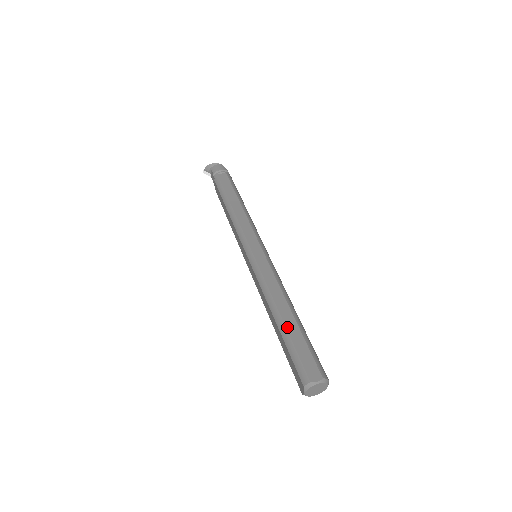
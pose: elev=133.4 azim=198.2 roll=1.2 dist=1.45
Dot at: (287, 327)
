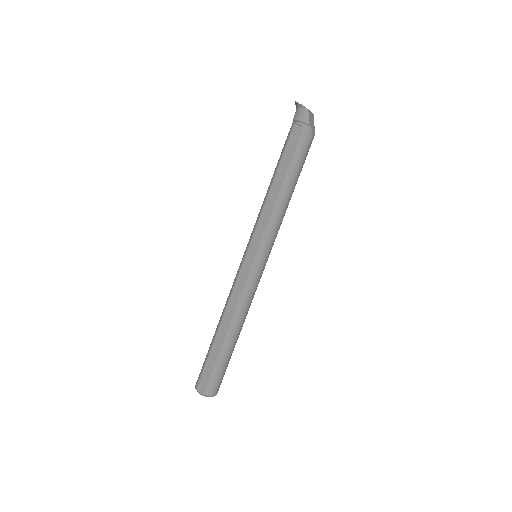
Dot at: (214, 343)
